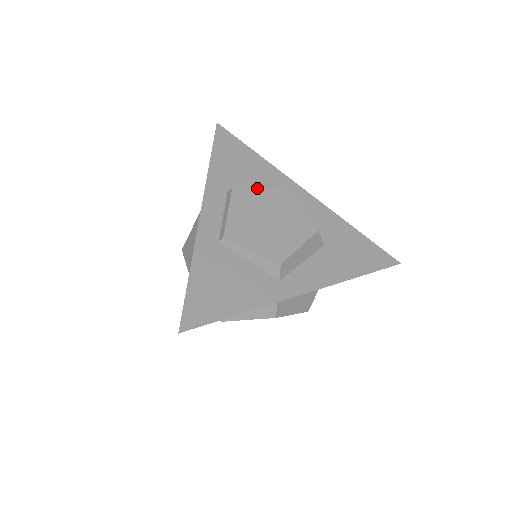
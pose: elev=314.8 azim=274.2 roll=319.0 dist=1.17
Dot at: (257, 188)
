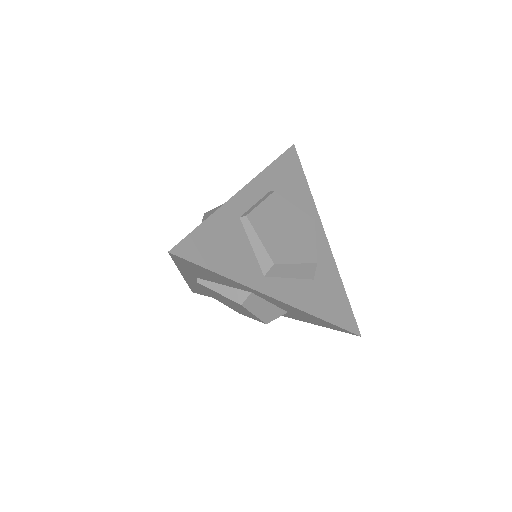
Dot at: occluded
